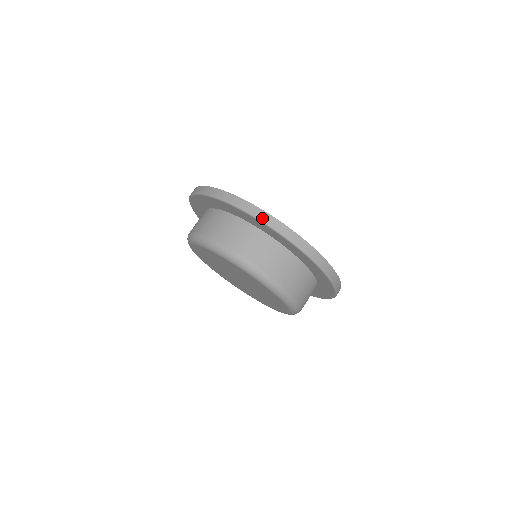
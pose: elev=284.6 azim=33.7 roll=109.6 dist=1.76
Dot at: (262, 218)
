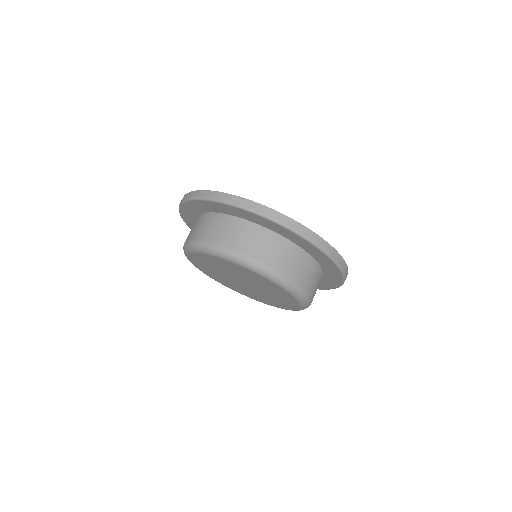
Dot at: (339, 262)
